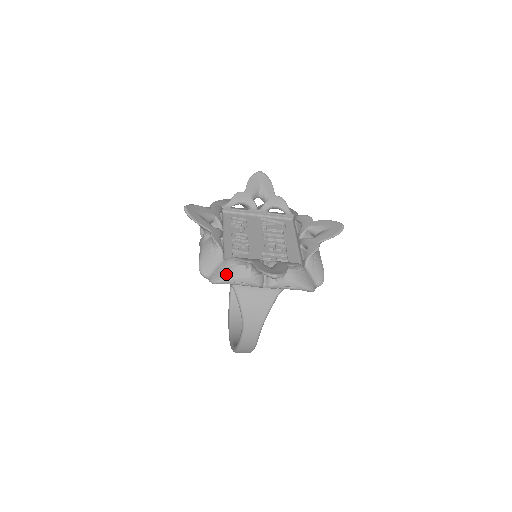
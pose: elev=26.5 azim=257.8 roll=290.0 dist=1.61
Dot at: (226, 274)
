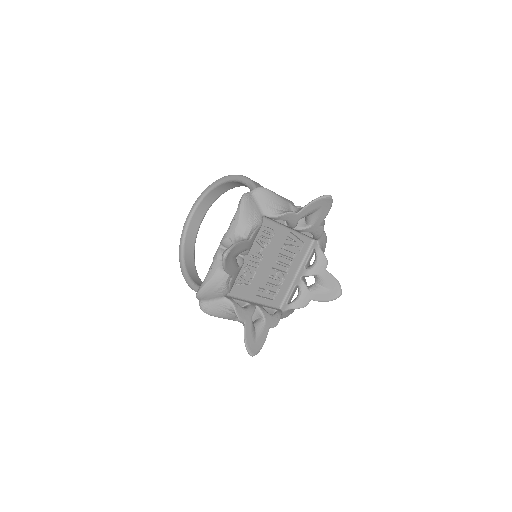
Dot at: (217, 313)
